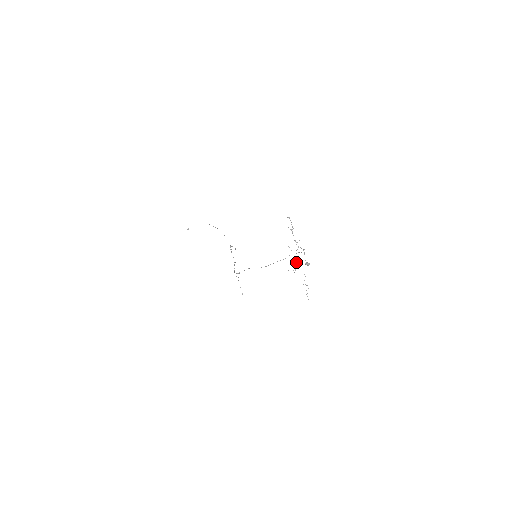
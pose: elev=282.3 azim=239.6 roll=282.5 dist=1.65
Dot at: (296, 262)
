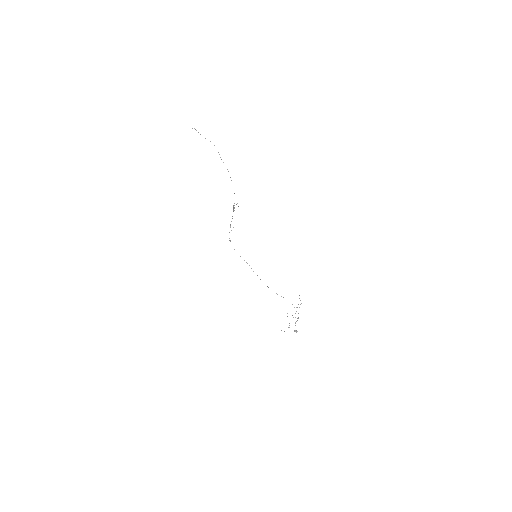
Dot at: occluded
